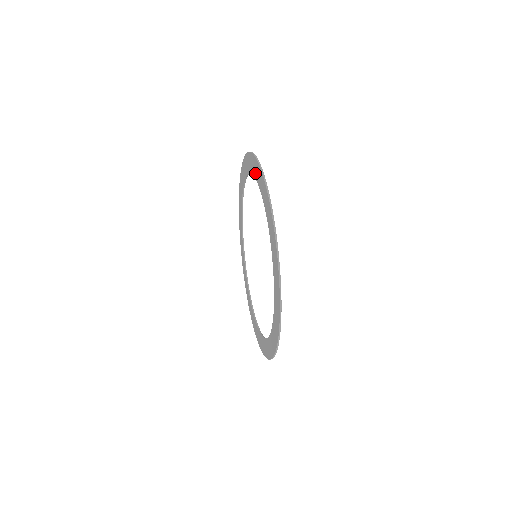
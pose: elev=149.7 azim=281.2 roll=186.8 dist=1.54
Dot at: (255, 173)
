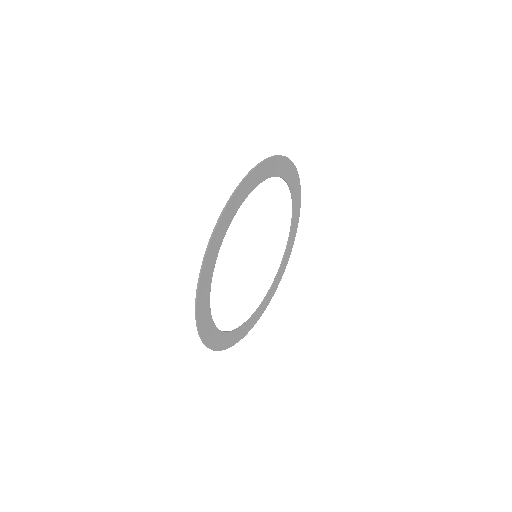
Dot at: (287, 176)
